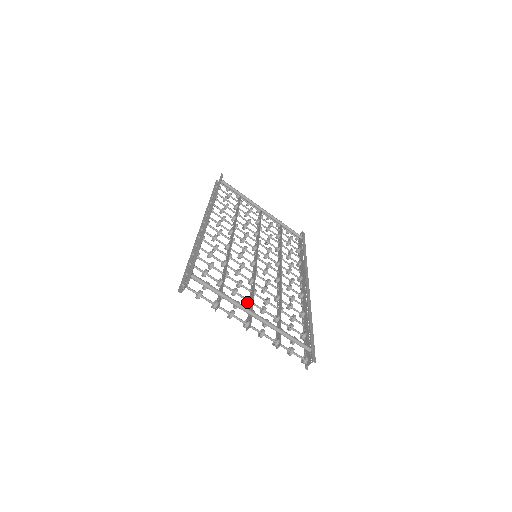
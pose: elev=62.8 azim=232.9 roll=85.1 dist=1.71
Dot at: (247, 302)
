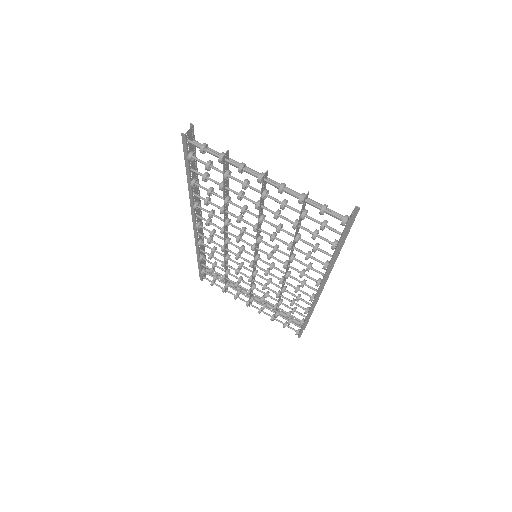
Dot at: (257, 204)
